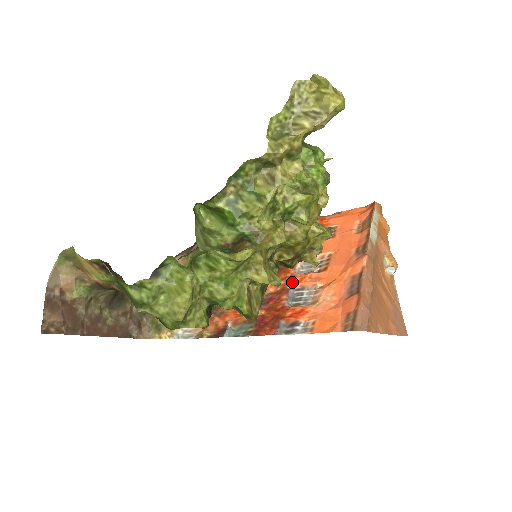
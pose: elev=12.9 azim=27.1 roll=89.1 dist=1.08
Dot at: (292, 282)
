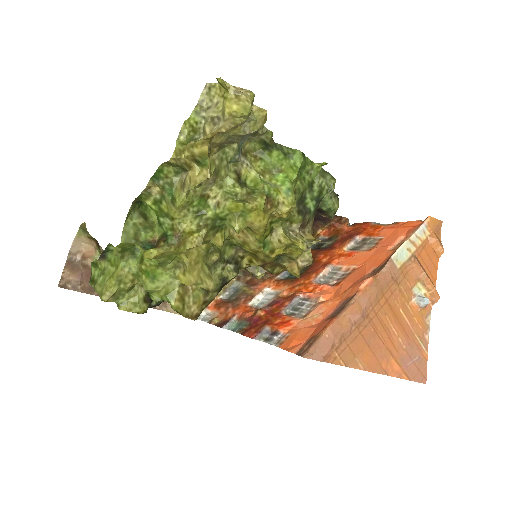
Dot at: (305, 290)
